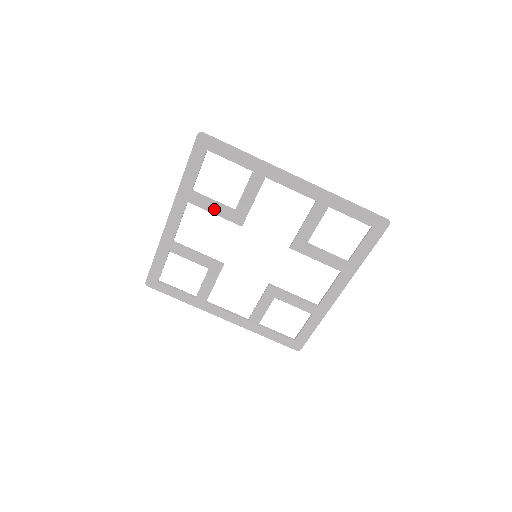
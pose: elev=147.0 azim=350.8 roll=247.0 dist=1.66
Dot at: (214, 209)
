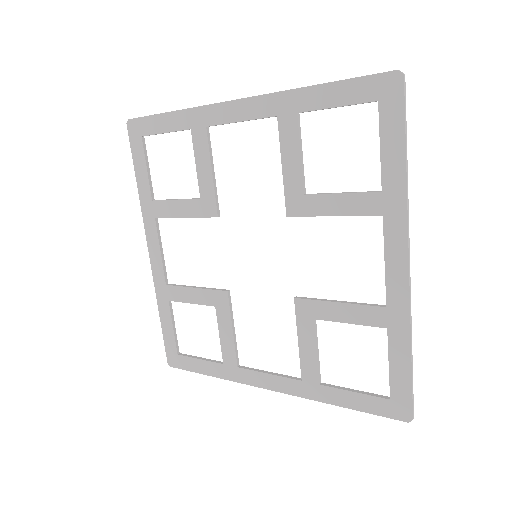
Dot at: (181, 211)
